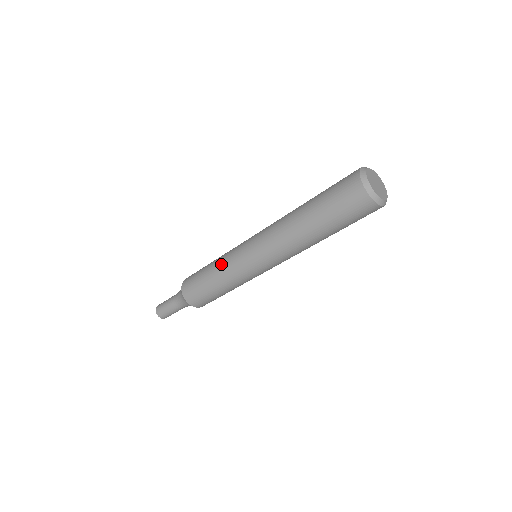
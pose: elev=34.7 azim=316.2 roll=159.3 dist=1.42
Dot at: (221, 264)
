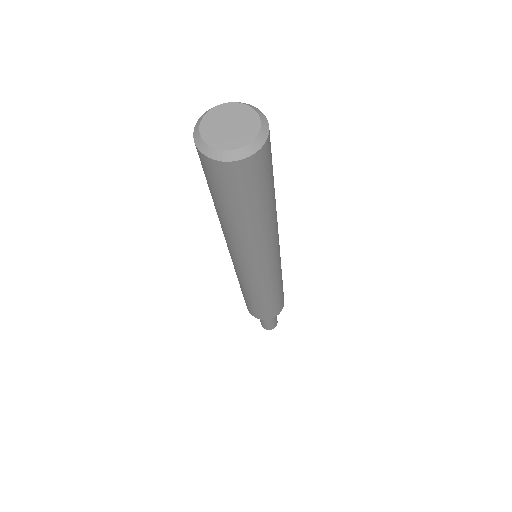
Dot at: (242, 288)
